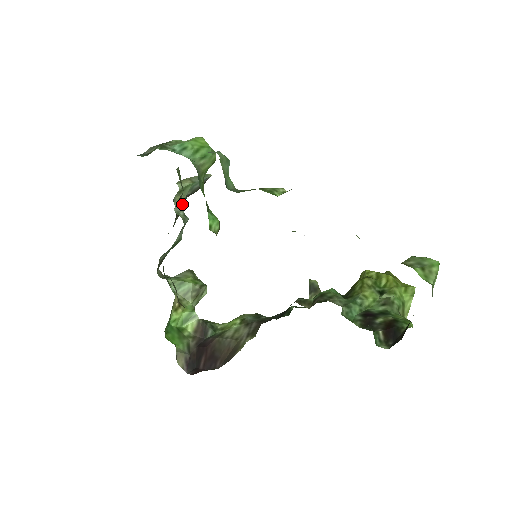
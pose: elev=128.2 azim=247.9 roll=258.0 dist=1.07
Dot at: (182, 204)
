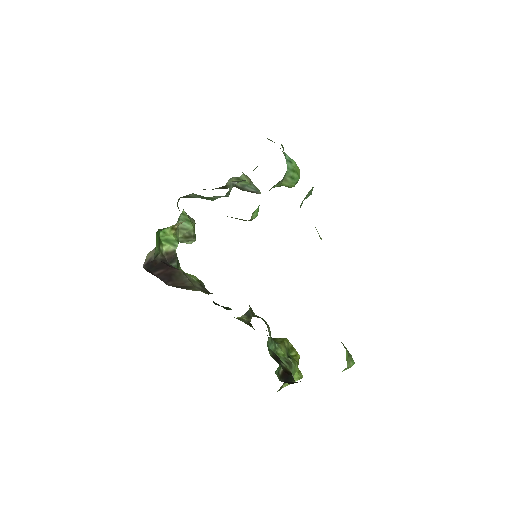
Dot at: occluded
